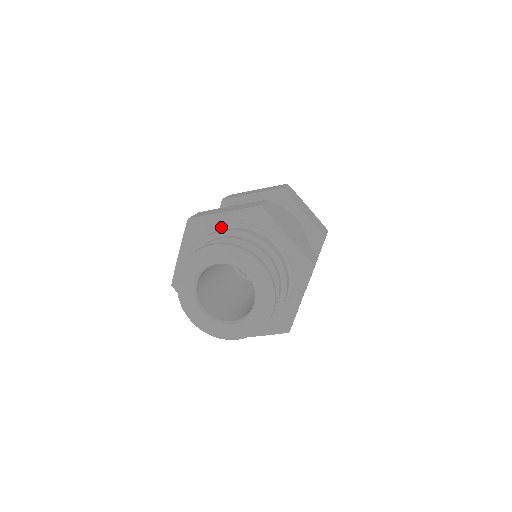
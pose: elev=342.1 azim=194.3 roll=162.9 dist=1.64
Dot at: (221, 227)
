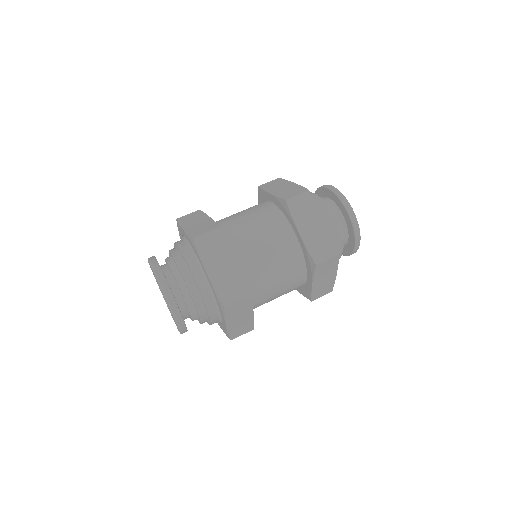
Dot at: (184, 239)
